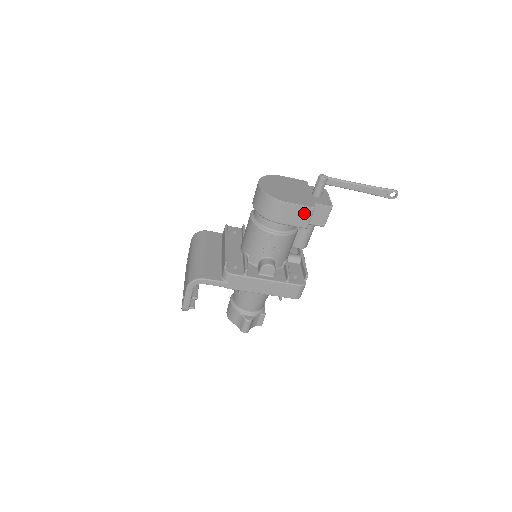
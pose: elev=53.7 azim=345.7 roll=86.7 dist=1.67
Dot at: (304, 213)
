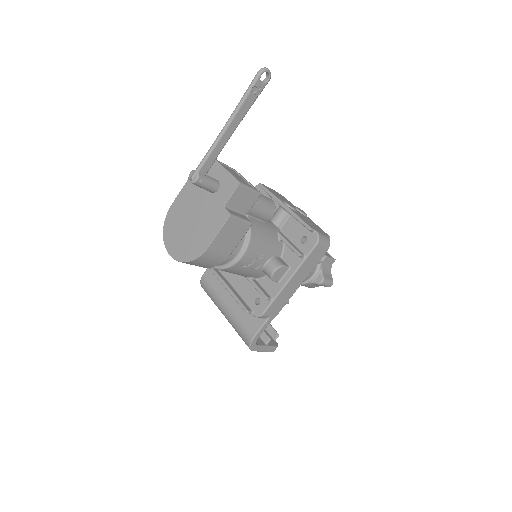
Dot at: (231, 228)
